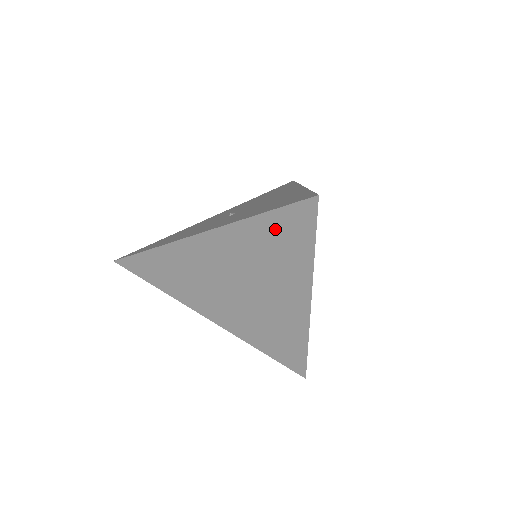
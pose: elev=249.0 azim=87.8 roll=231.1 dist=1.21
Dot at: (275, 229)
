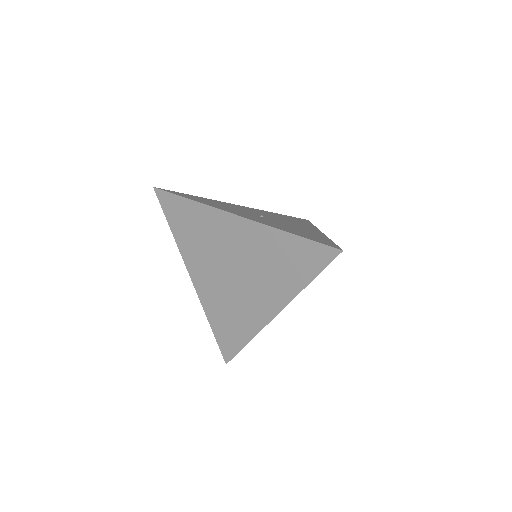
Dot at: (295, 251)
